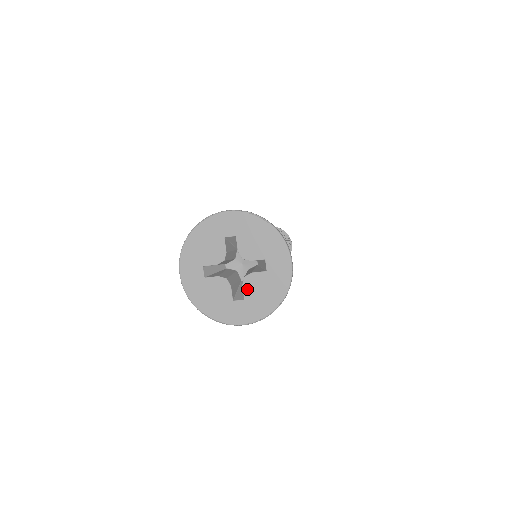
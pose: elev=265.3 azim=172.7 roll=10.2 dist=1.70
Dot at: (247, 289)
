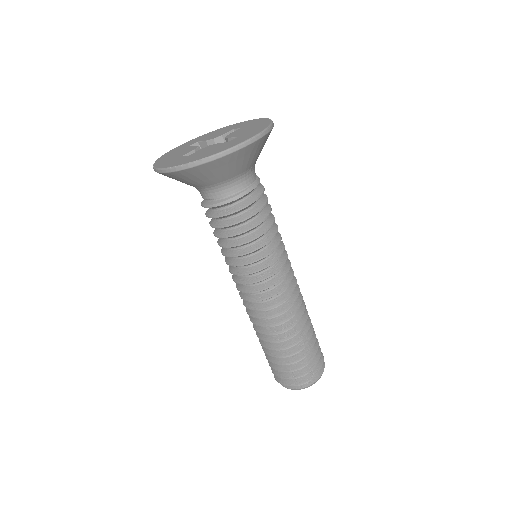
Dot at: (200, 151)
